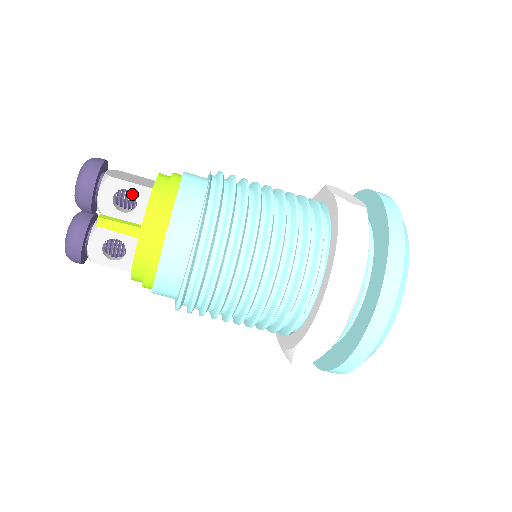
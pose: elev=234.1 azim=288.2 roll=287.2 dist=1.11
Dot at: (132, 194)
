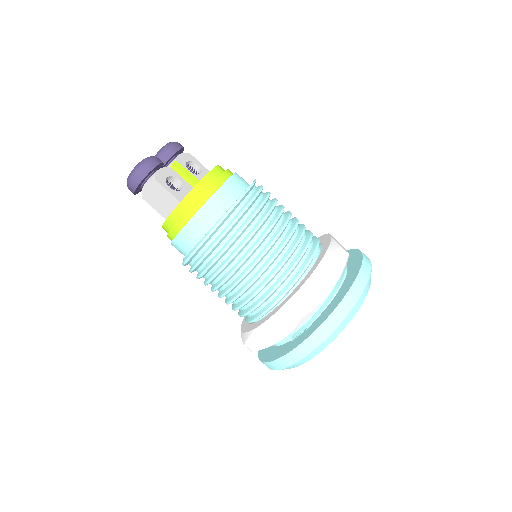
Dot at: (195, 171)
